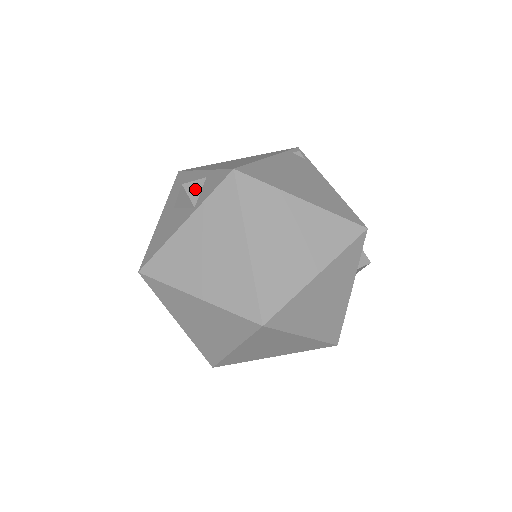
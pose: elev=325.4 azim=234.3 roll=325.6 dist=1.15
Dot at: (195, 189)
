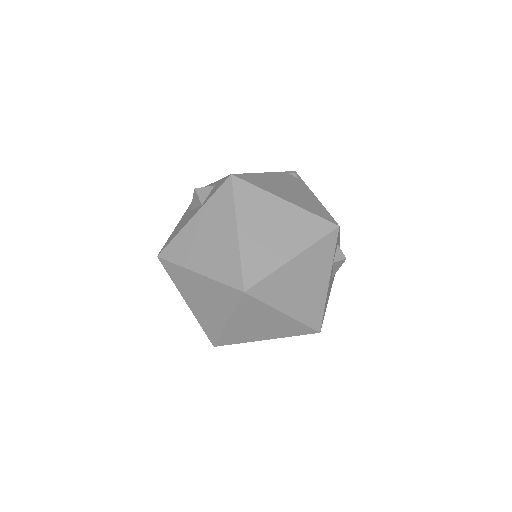
Dot at: (204, 193)
